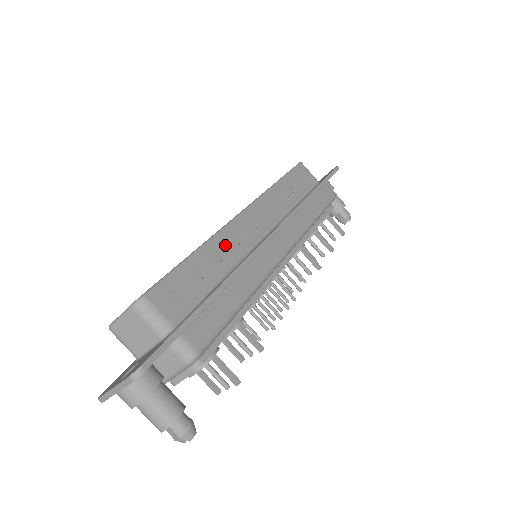
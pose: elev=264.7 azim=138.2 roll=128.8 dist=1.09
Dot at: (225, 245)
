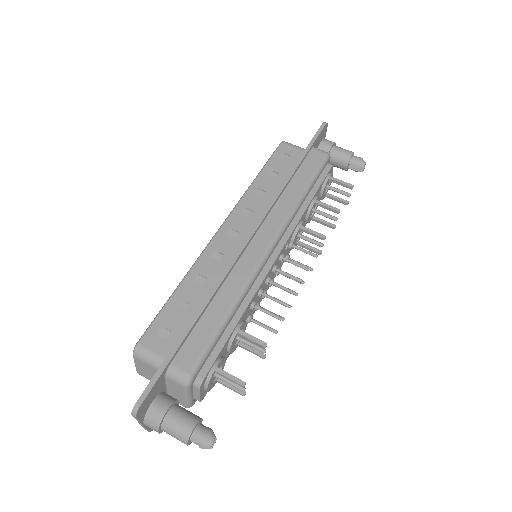
Dot at: (206, 267)
